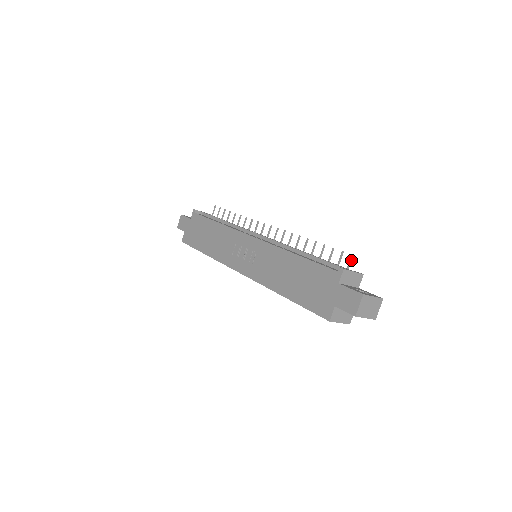
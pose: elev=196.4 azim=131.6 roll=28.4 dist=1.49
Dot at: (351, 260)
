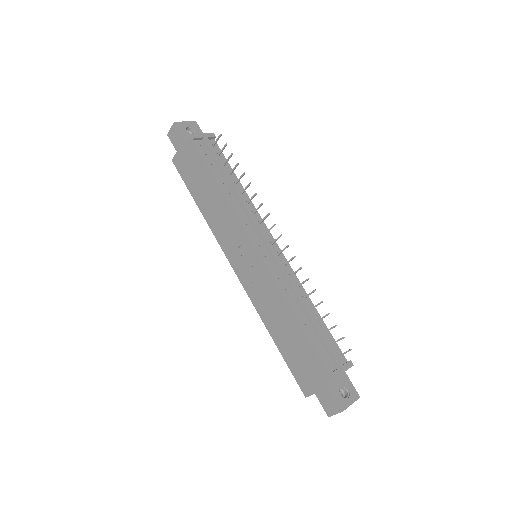
Dot at: occluded
